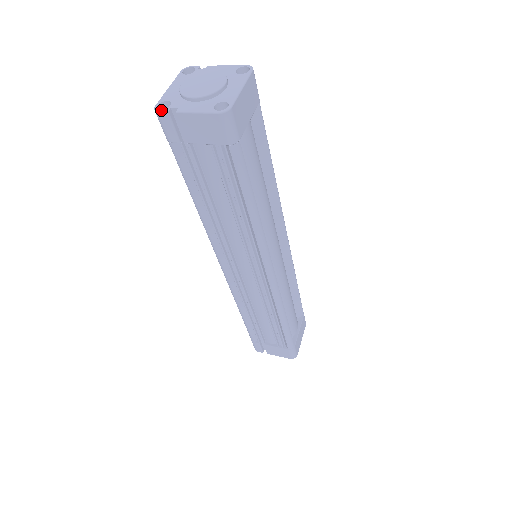
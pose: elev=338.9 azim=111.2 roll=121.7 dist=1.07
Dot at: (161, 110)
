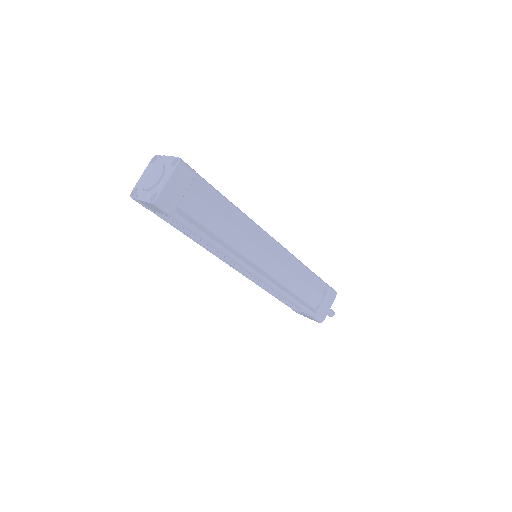
Dot at: (132, 196)
